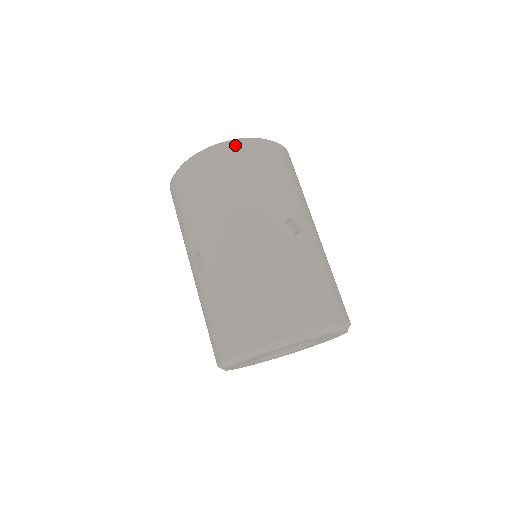
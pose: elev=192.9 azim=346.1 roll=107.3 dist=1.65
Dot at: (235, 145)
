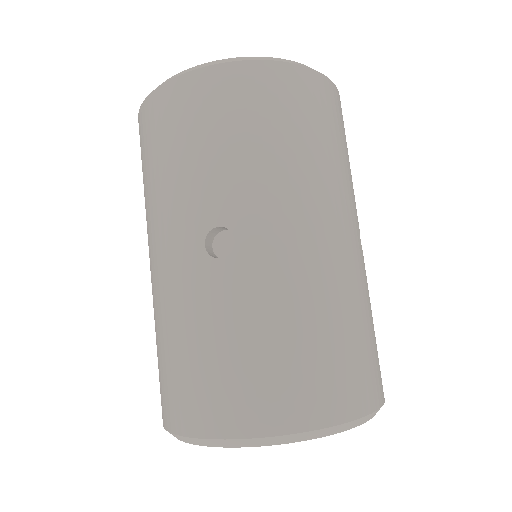
Dot at: (159, 94)
